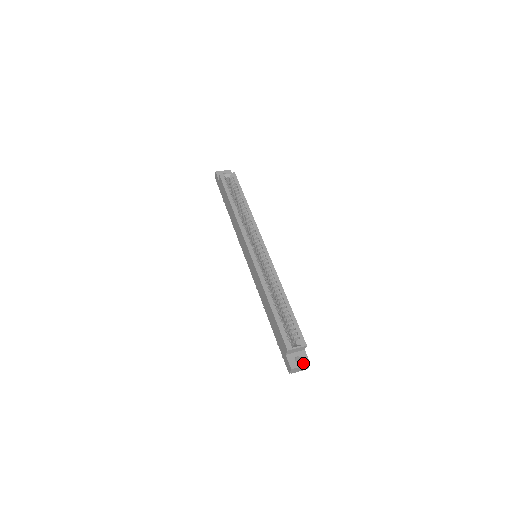
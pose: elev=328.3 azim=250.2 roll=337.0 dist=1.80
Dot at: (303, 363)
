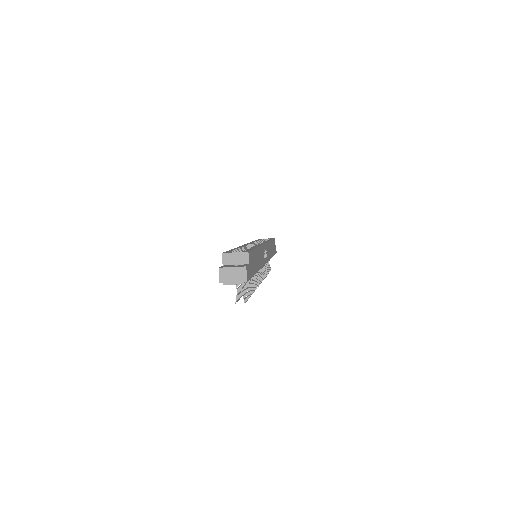
Dot at: (237, 266)
